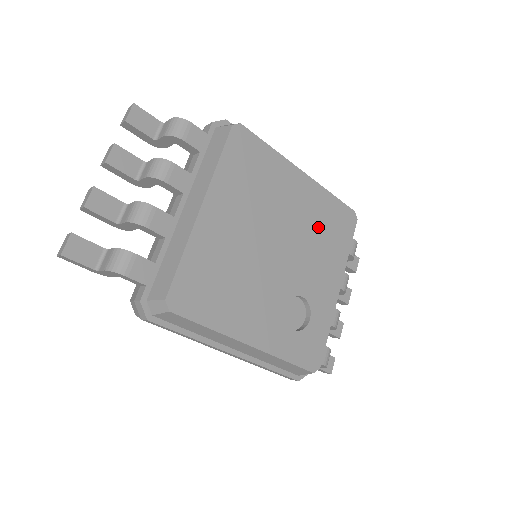
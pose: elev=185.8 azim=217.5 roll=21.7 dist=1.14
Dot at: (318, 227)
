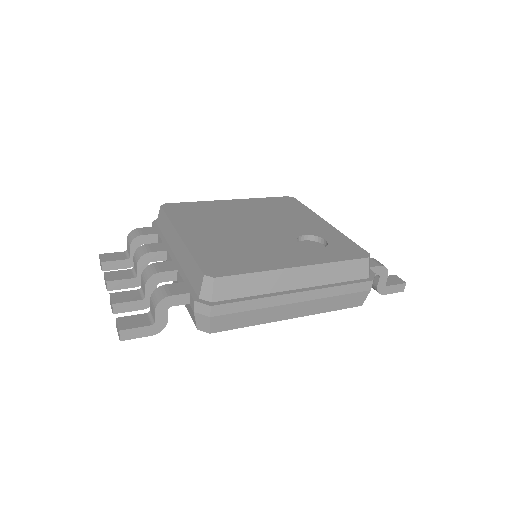
Dot at: (271, 210)
